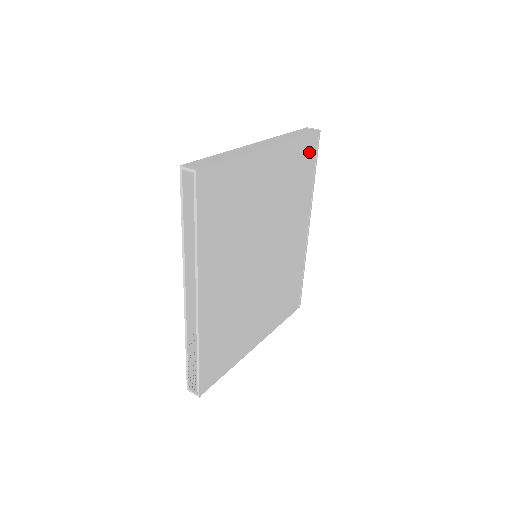
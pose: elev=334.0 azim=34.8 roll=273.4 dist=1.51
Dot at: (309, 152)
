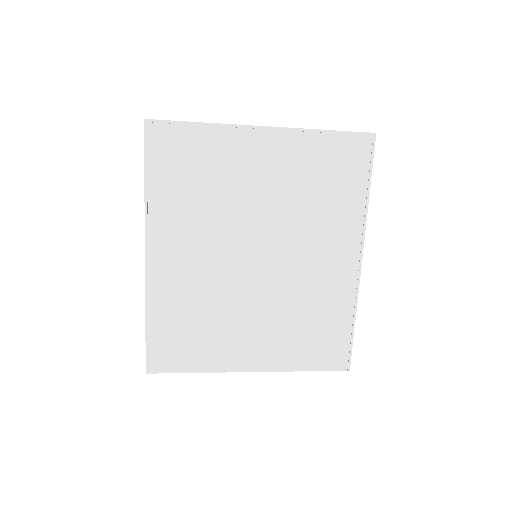
Dot at: (352, 156)
